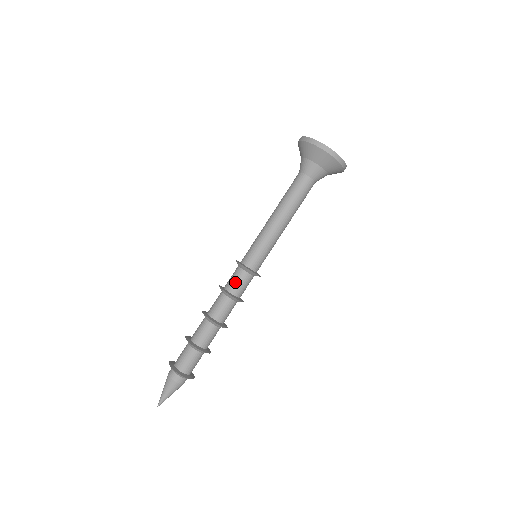
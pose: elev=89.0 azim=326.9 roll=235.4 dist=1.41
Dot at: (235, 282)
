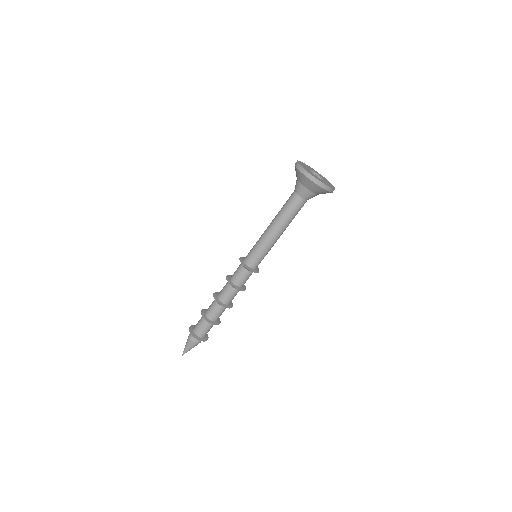
Dot at: (242, 279)
